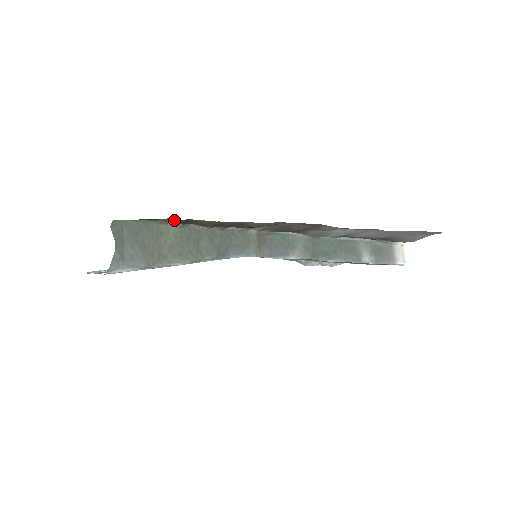
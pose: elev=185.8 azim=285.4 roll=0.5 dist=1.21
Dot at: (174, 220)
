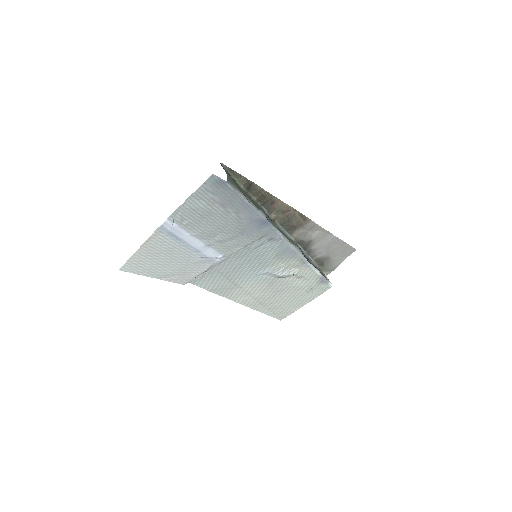
Dot at: (247, 180)
